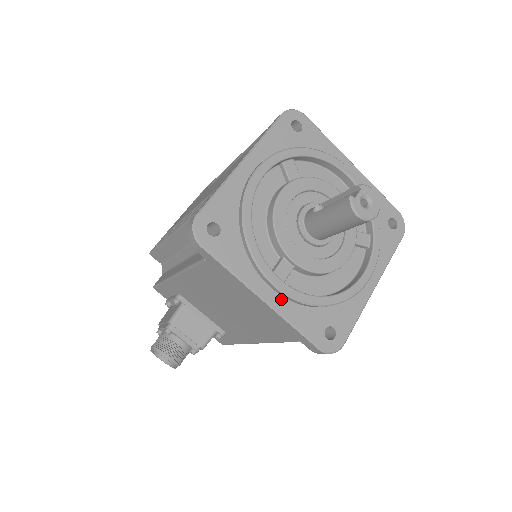
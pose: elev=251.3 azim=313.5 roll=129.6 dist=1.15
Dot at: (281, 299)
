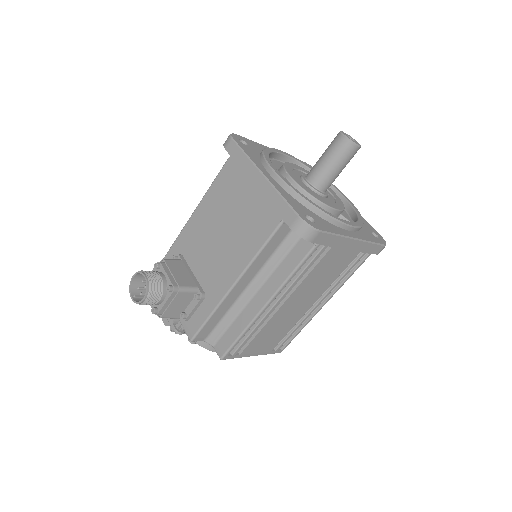
Dot at: (276, 183)
